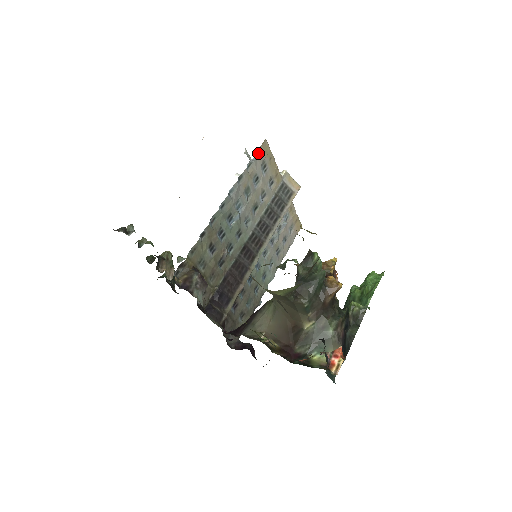
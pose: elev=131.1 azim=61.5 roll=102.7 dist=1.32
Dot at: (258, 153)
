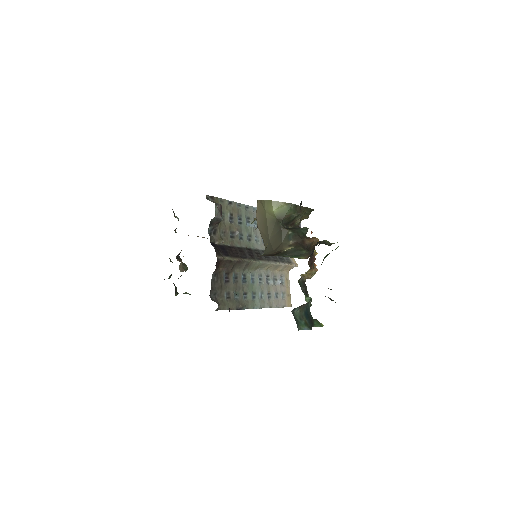
Dot at: occluded
